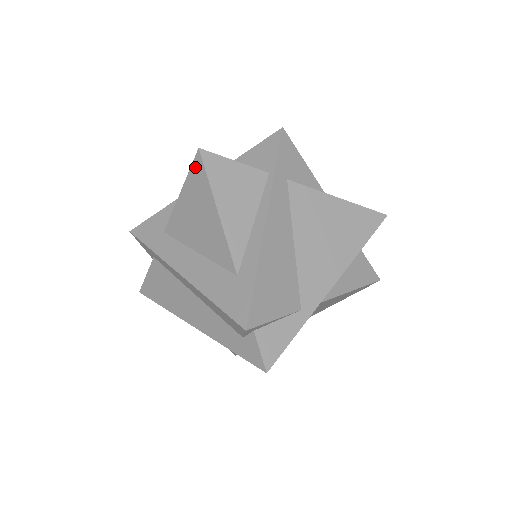
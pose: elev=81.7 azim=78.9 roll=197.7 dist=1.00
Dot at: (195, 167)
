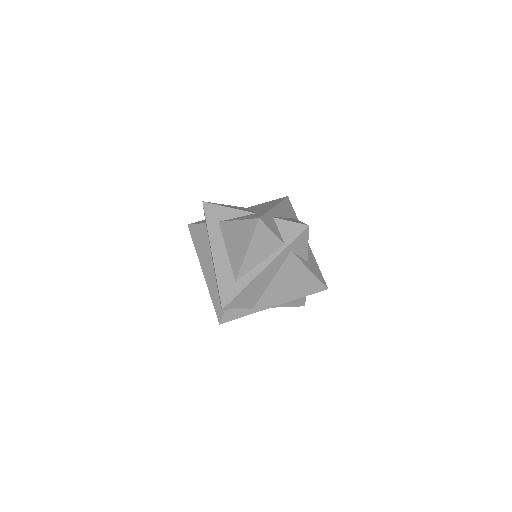
Dot at: (252, 222)
